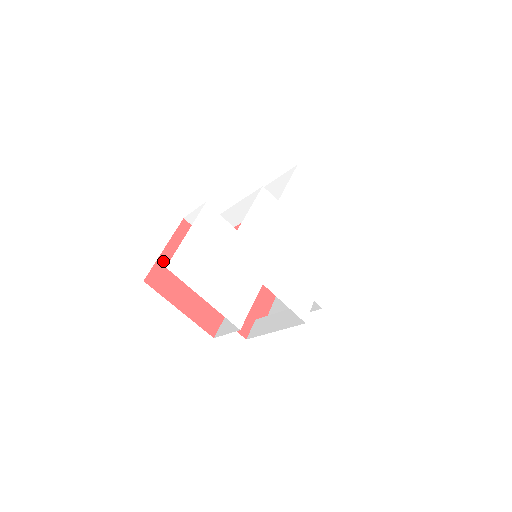
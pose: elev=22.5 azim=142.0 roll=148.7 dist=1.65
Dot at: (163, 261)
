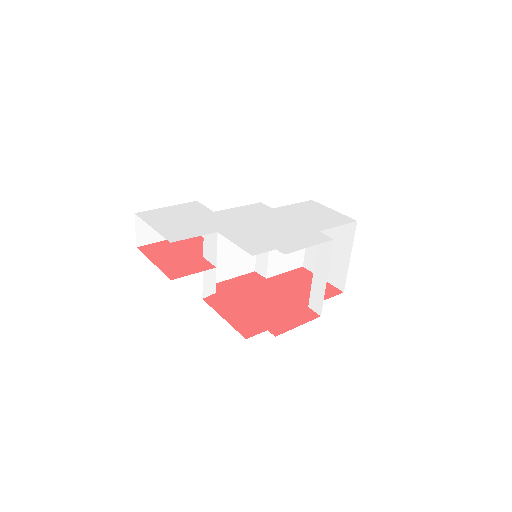
Dot at: (161, 244)
